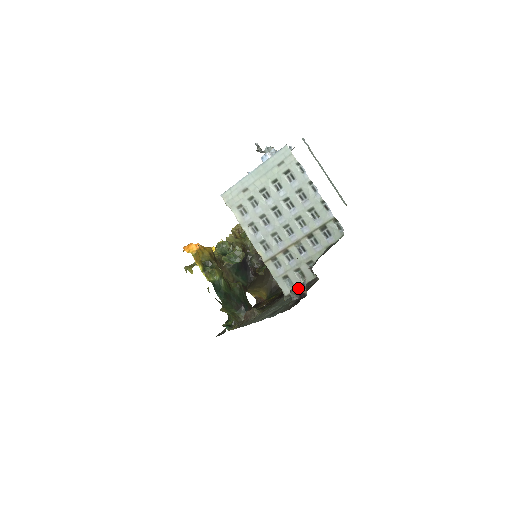
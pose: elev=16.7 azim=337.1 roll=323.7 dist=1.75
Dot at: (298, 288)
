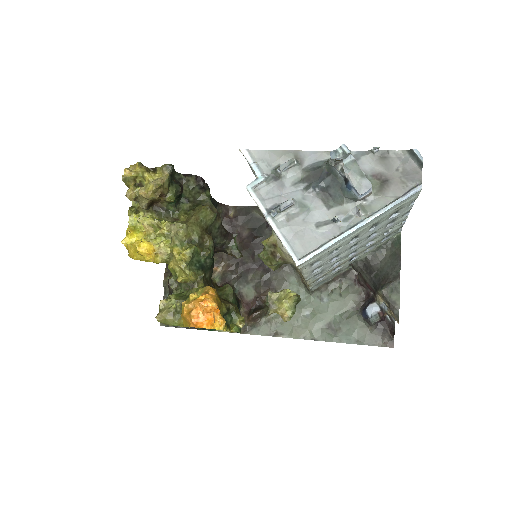
Dot at: (381, 316)
